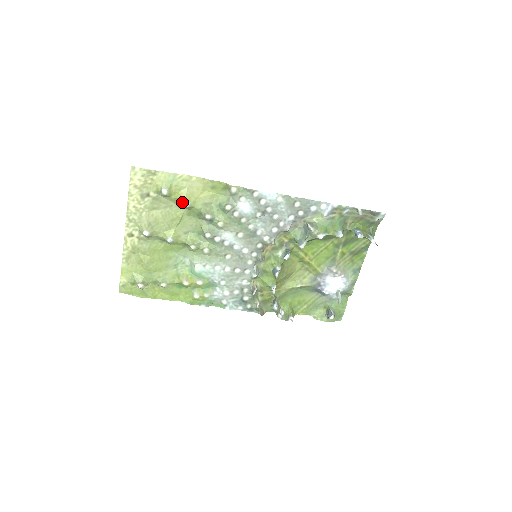
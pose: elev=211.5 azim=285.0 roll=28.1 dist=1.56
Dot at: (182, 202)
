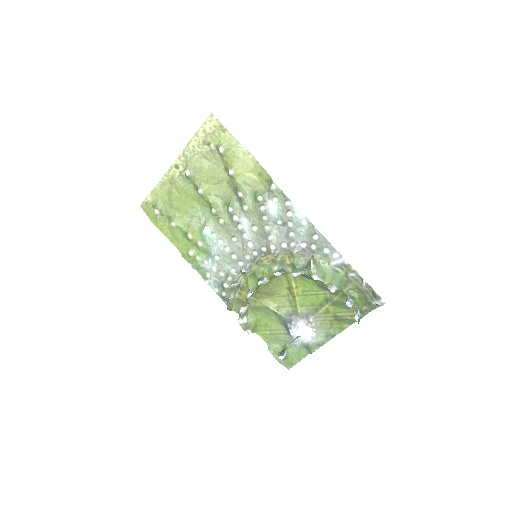
Dot at: (229, 168)
